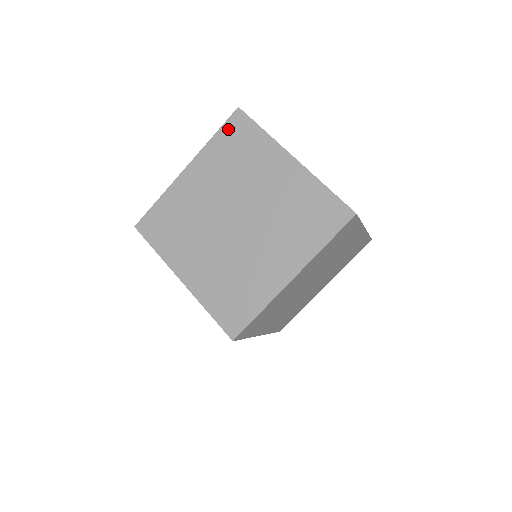
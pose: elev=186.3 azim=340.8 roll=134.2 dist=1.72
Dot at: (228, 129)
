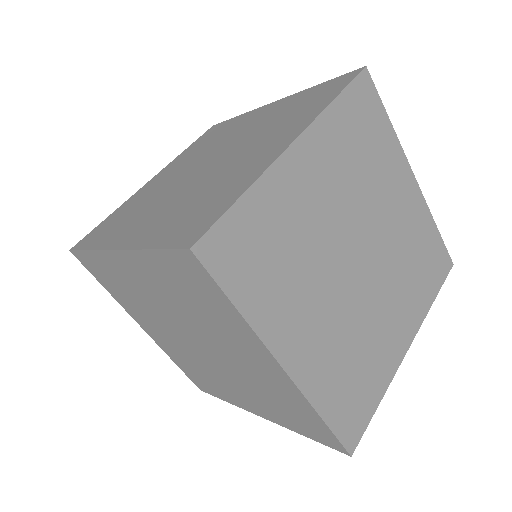
Dot at: (201, 138)
